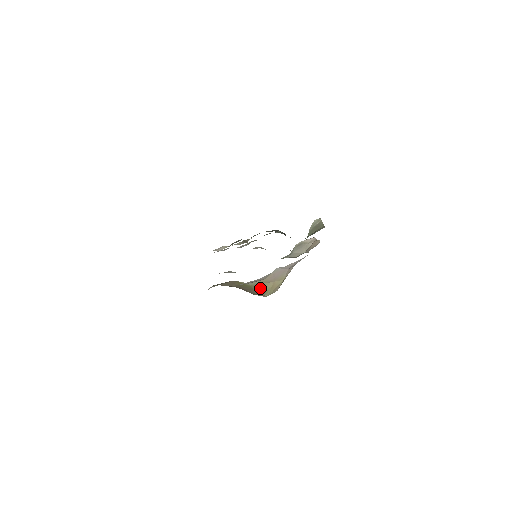
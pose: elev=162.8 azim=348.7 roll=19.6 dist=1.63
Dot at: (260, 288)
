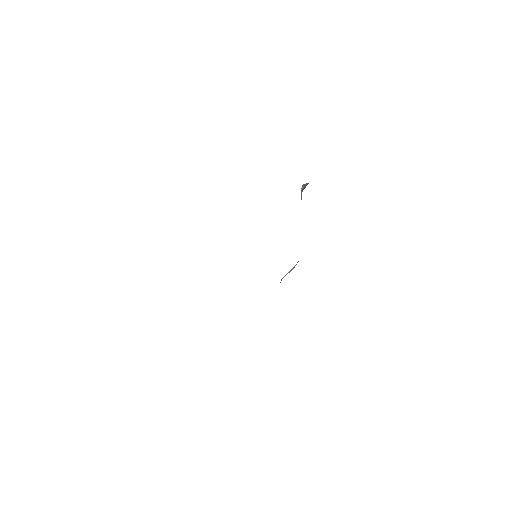
Dot at: occluded
